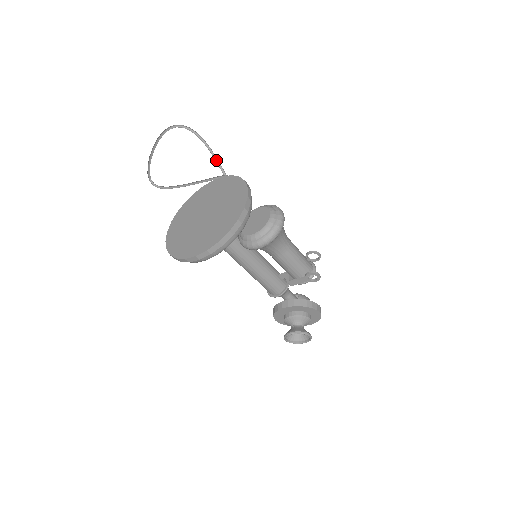
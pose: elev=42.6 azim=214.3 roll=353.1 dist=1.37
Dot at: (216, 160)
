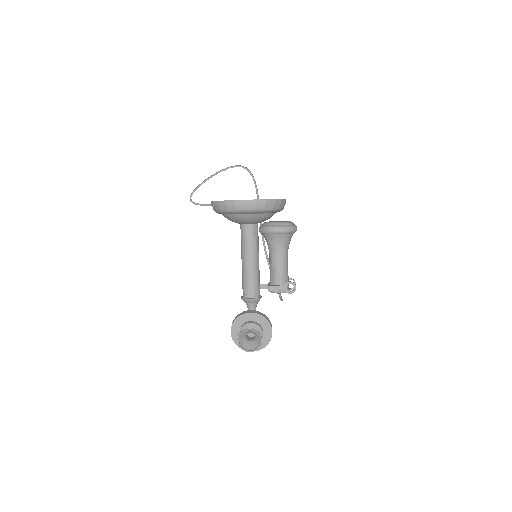
Dot at: (257, 195)
